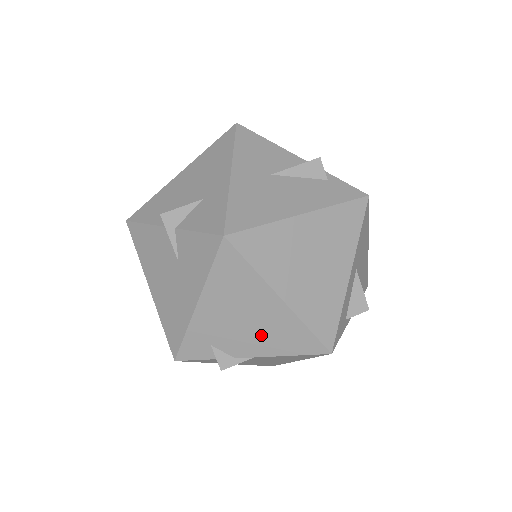
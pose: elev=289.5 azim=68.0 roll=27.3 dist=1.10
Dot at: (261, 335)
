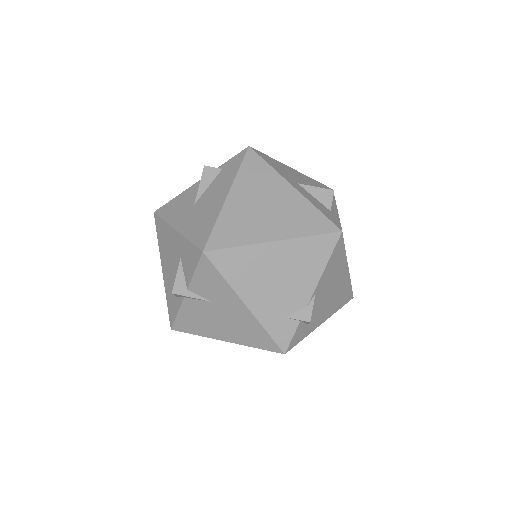
Dot at: (297, 274)
